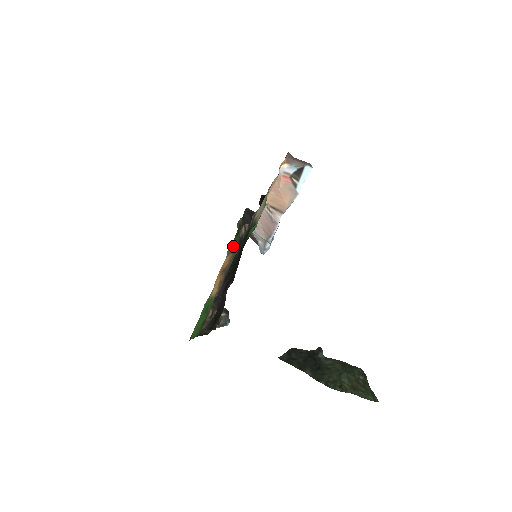
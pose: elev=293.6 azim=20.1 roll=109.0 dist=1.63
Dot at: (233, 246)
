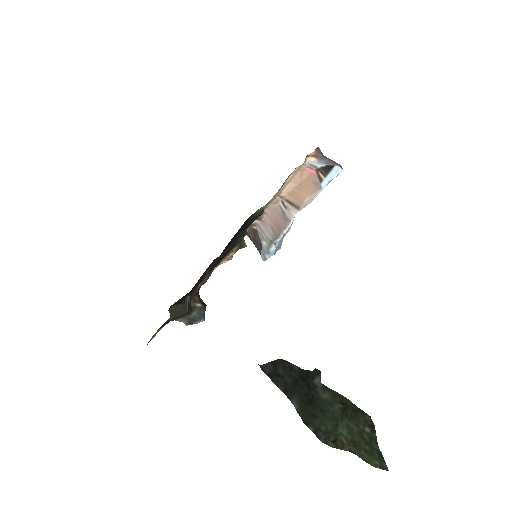
Dot at: occluded
